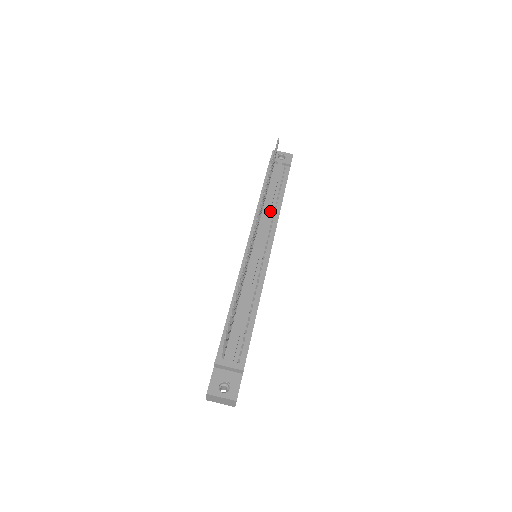
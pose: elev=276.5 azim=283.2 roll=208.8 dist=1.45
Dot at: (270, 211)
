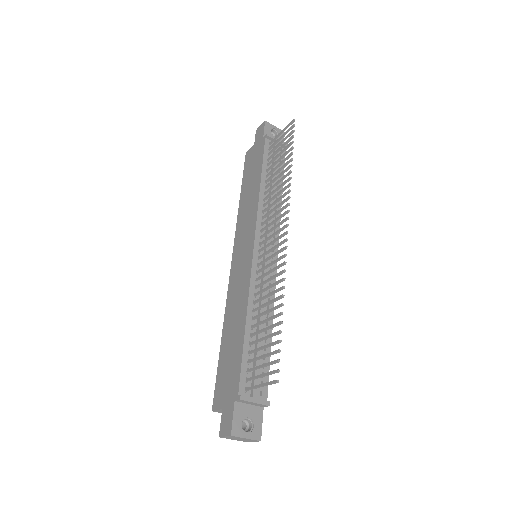
Dot at: occluded
